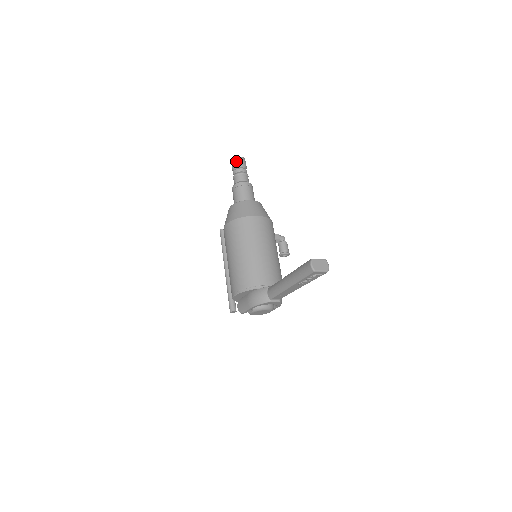
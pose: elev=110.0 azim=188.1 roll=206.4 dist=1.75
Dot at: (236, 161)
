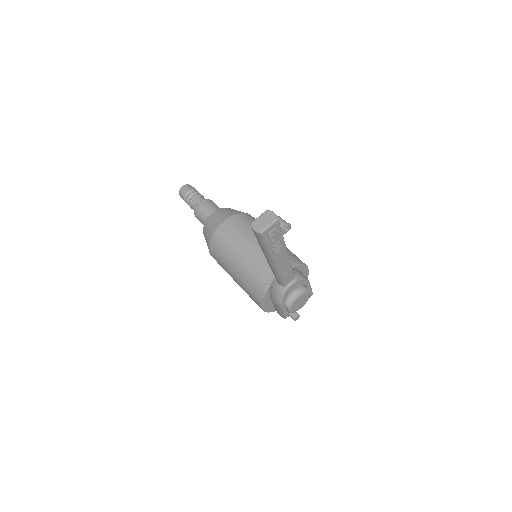
Dot at: (181, 194)
